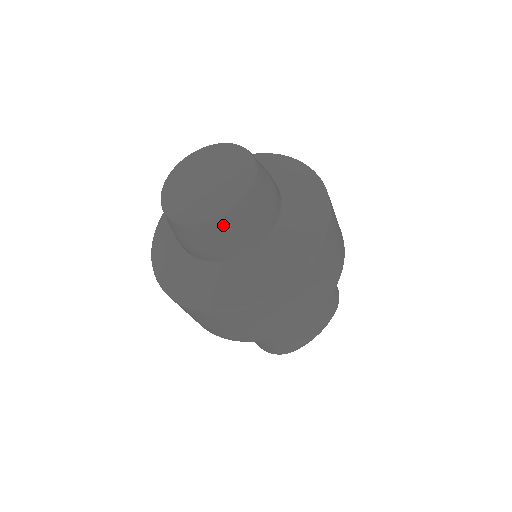
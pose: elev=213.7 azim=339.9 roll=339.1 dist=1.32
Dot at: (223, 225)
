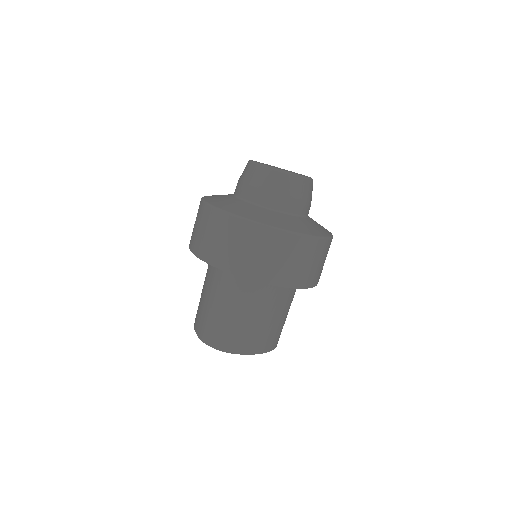
Dot at: (291, 181)
